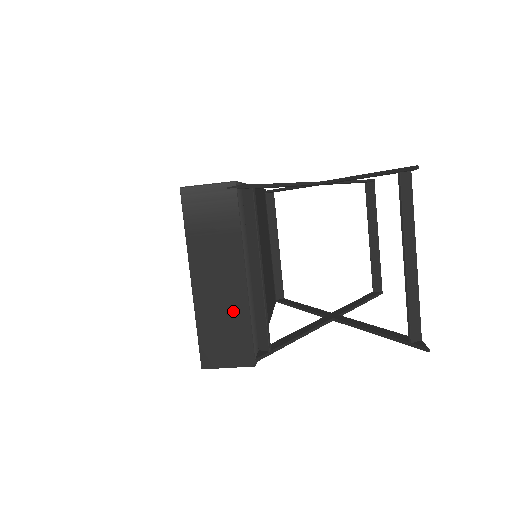
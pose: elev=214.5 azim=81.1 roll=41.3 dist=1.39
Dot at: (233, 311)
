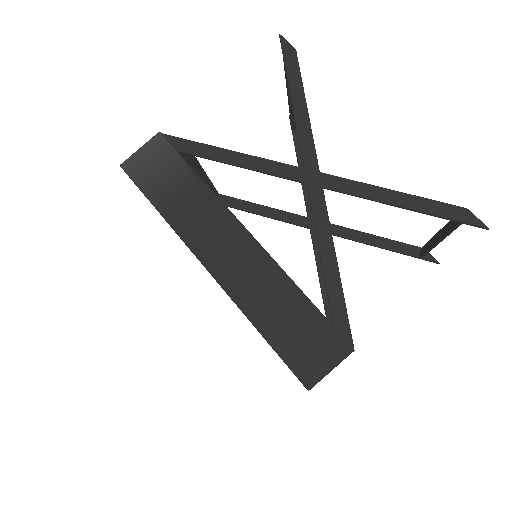
Dot at: occluded
